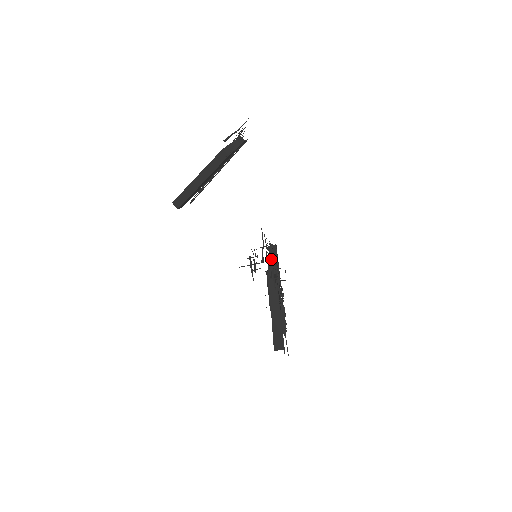
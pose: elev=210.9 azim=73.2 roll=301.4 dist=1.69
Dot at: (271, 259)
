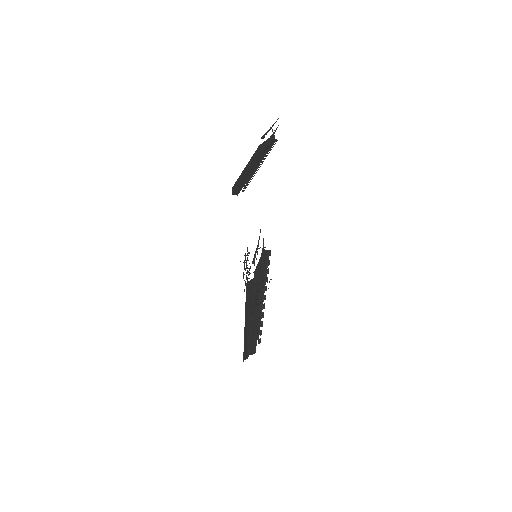
Dot at: (260, 263)
